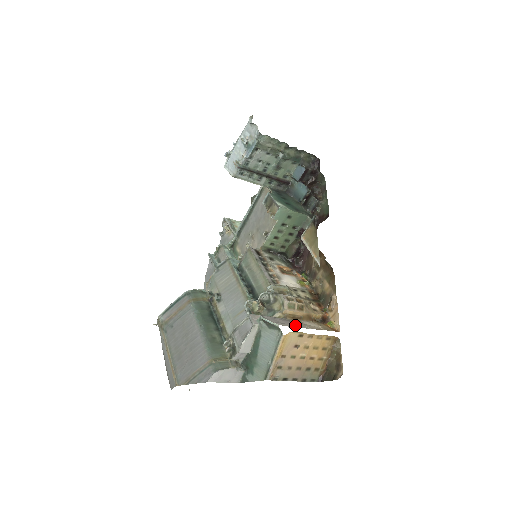
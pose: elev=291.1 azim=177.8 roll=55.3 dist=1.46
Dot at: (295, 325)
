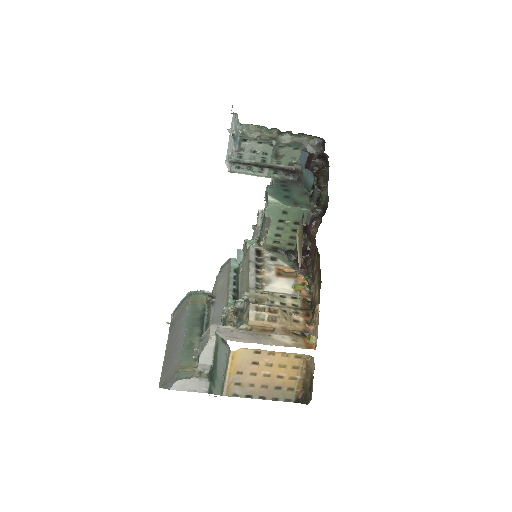
Dot at: (252, 340)
